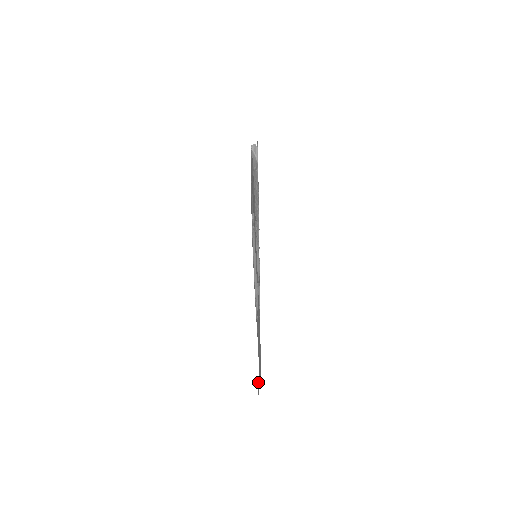
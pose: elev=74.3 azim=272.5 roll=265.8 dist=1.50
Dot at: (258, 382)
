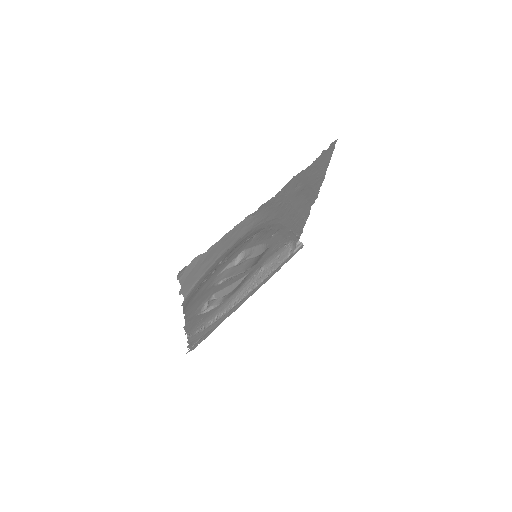
Dot at: (201, 255)
